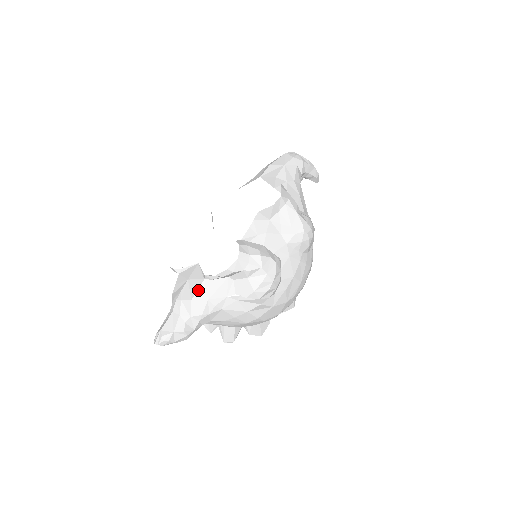
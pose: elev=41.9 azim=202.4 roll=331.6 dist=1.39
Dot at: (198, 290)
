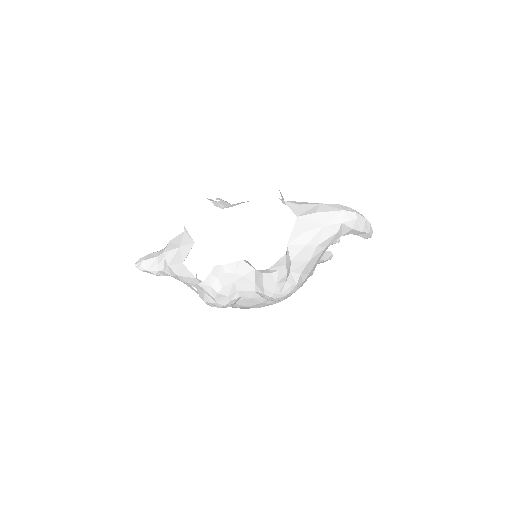
Dot at: (175, 265)
